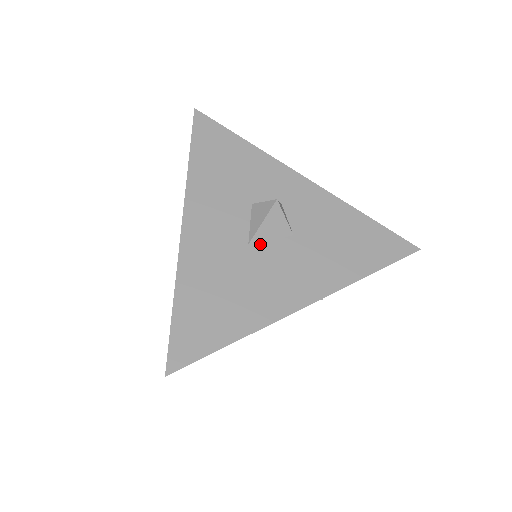
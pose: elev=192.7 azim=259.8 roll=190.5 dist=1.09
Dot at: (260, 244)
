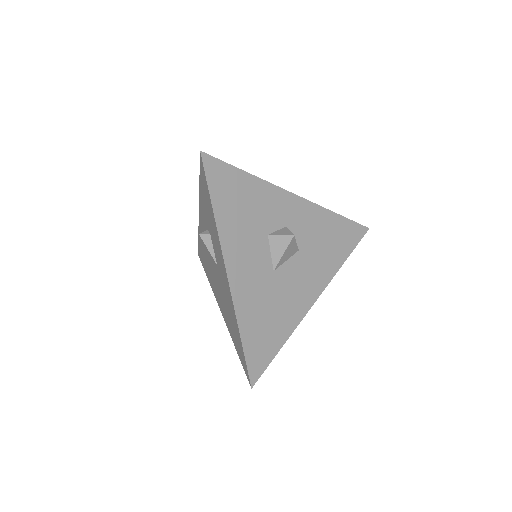
Dot at: (281, 267)
